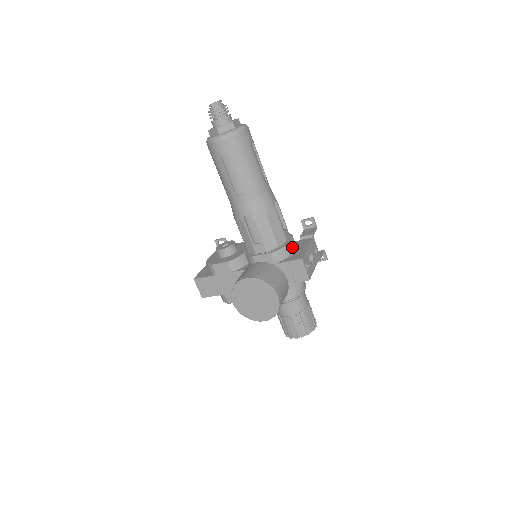
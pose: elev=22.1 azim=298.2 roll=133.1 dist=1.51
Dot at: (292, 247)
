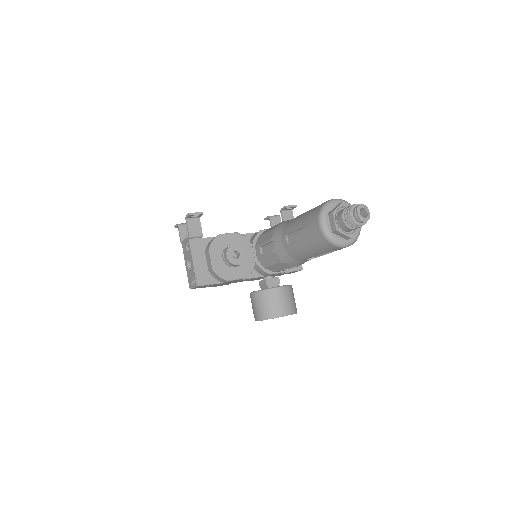
Dot at: occluded
